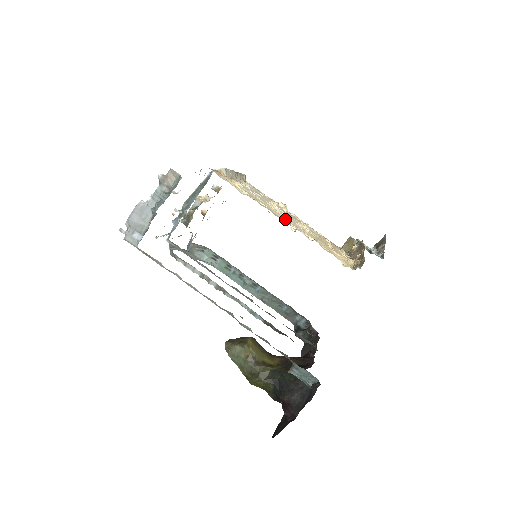
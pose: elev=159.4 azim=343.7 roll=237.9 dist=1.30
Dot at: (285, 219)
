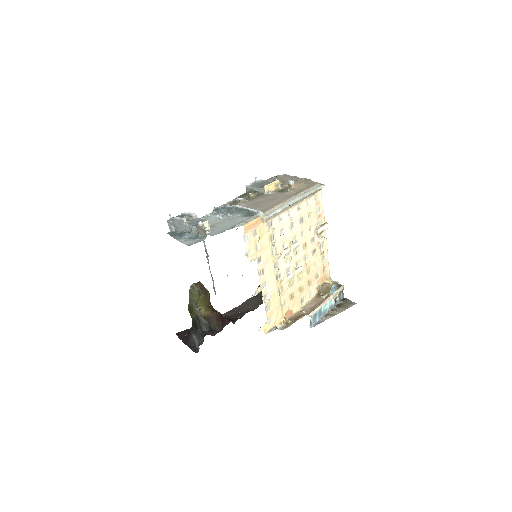
Dot at: (269, 274)
